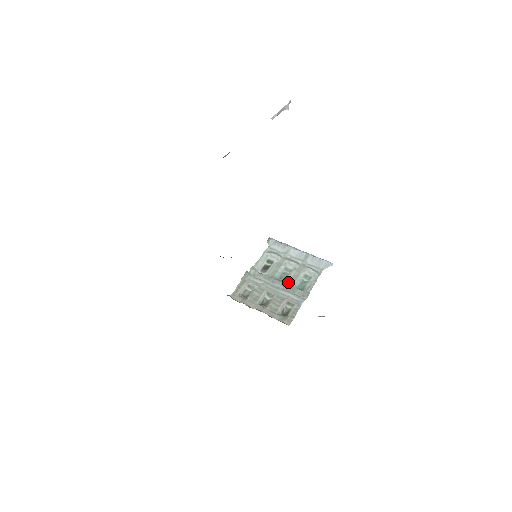
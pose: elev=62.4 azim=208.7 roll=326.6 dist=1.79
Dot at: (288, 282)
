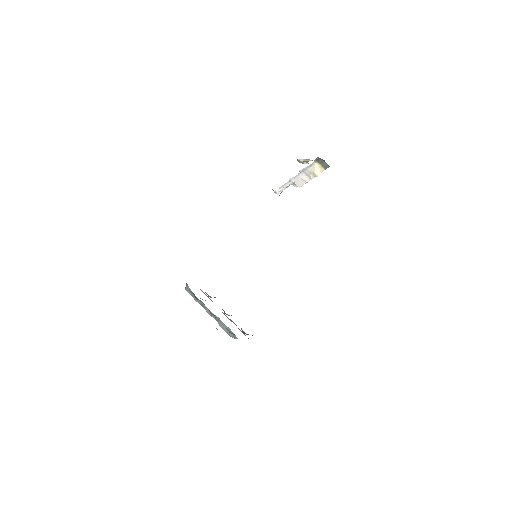
Dot at: occluded
